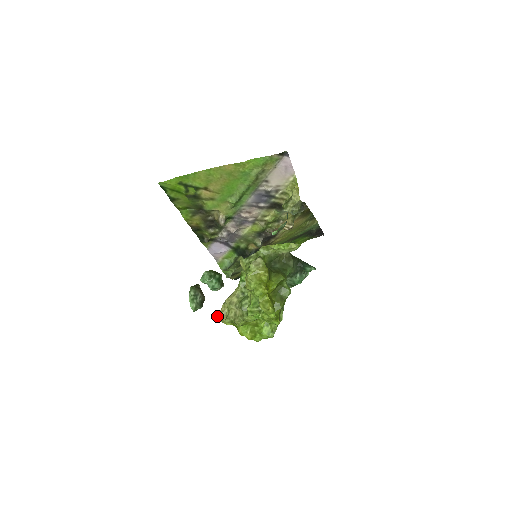
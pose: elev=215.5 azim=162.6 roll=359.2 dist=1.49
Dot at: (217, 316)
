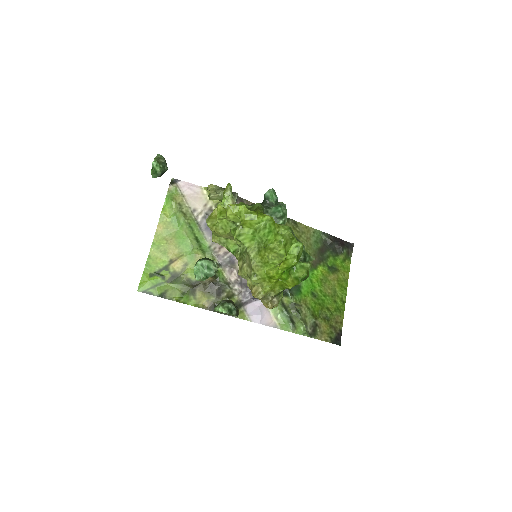
Dot at: occluded
